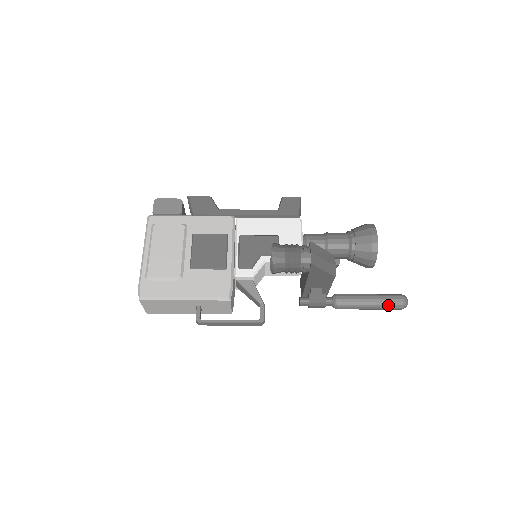
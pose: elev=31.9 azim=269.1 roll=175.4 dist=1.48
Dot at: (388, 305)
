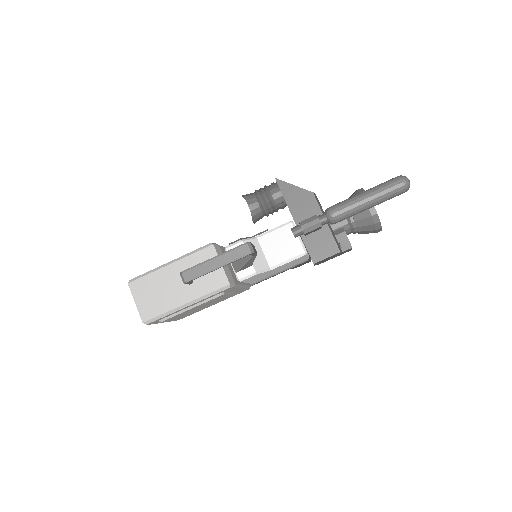
Dot at: (383, 185)
